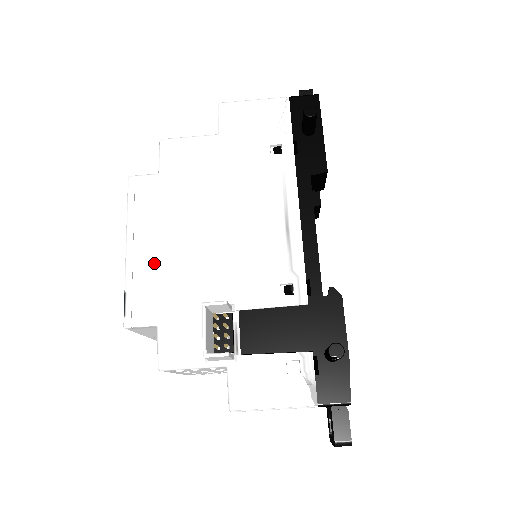
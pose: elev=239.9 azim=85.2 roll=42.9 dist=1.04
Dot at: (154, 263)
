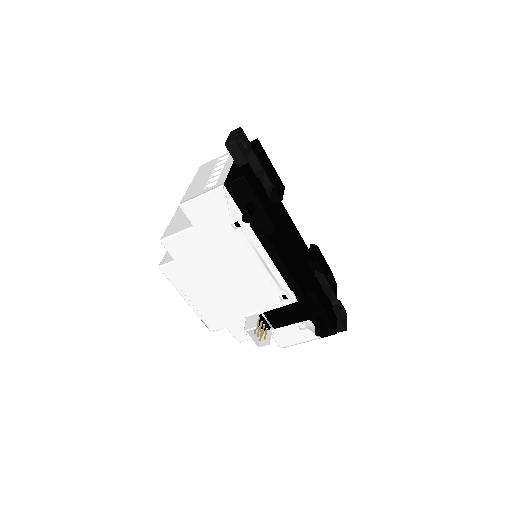
Dot at: (206, 305)
